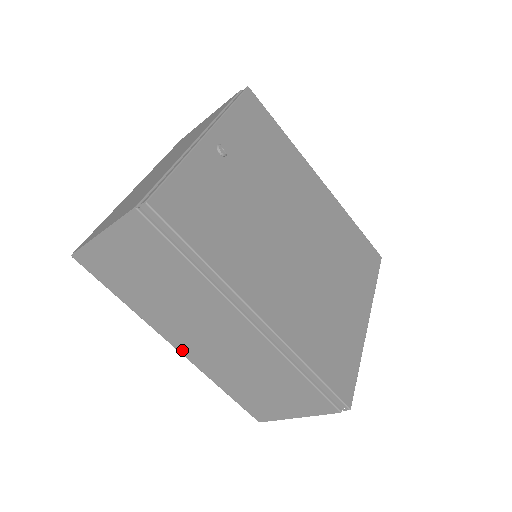
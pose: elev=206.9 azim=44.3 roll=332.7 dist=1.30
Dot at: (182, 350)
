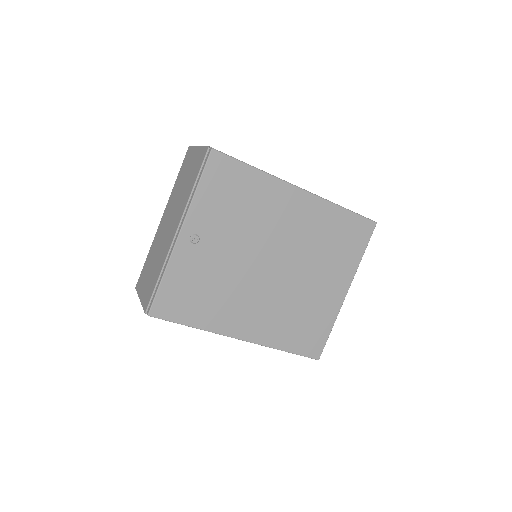
Dot at: occluded
